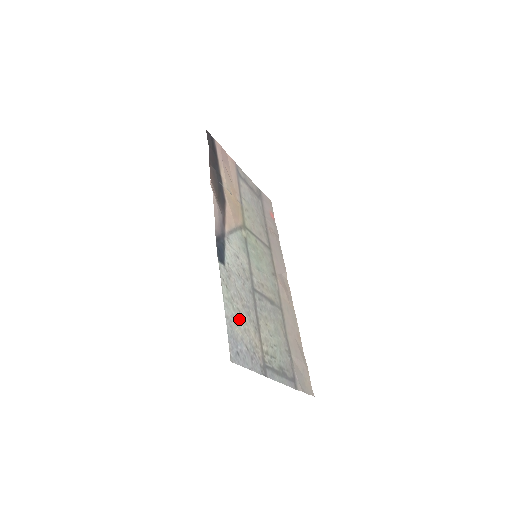
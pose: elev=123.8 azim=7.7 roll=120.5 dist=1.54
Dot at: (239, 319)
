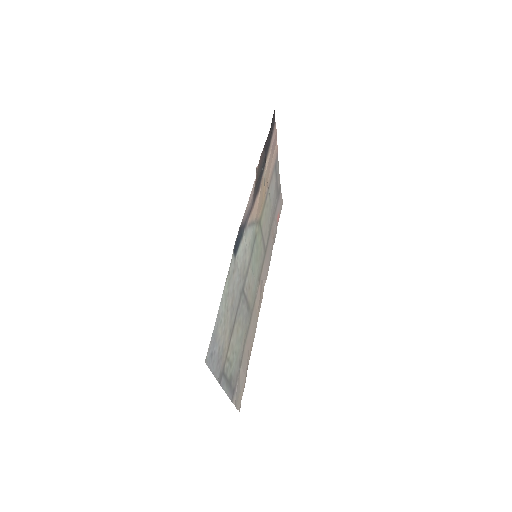
Dot at: (225, 318)
